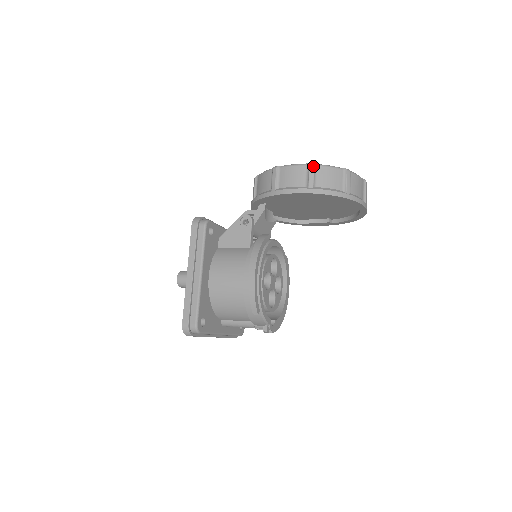
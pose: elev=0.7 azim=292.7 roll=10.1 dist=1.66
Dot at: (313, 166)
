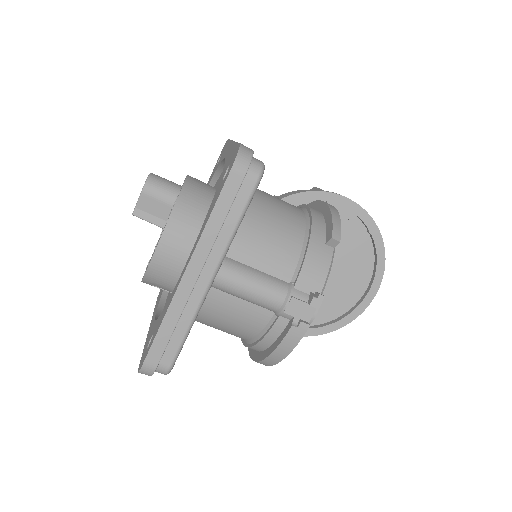
Dot at: occluded
